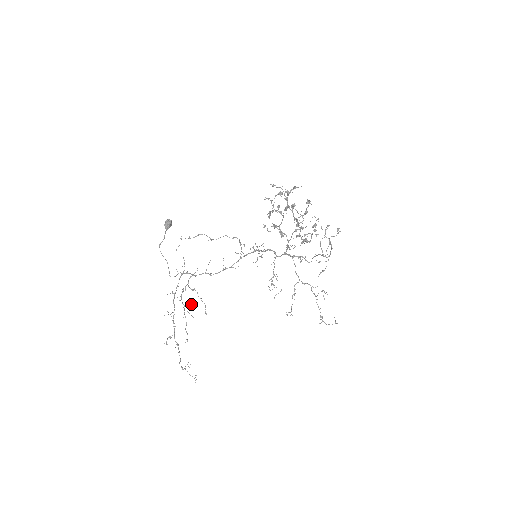
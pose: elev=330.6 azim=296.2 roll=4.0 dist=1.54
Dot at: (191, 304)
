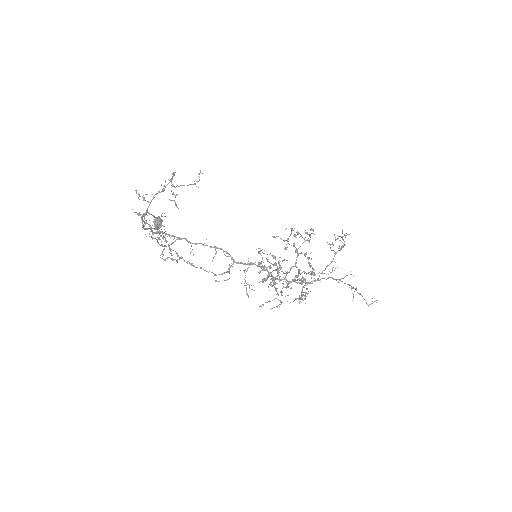
Dot at: (164, 241)
